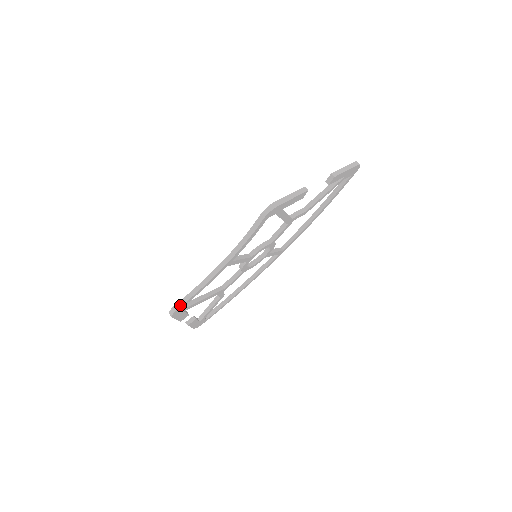
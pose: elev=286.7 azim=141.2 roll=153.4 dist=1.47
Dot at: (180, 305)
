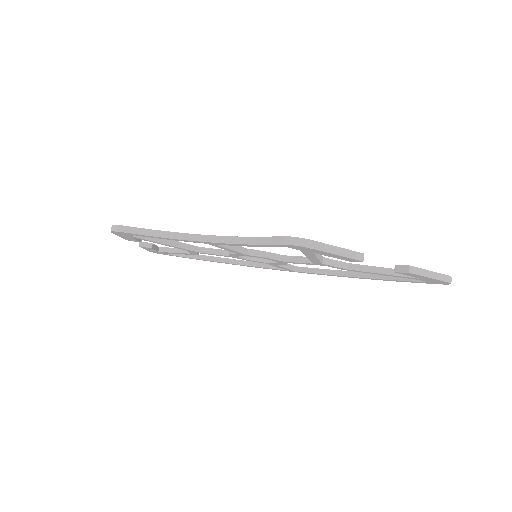
Dot at: (126, 231)
